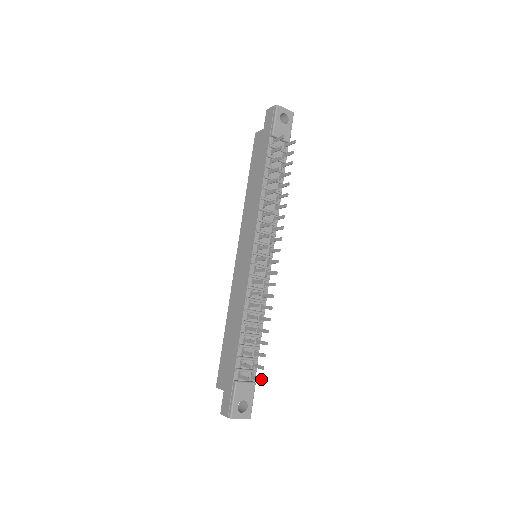
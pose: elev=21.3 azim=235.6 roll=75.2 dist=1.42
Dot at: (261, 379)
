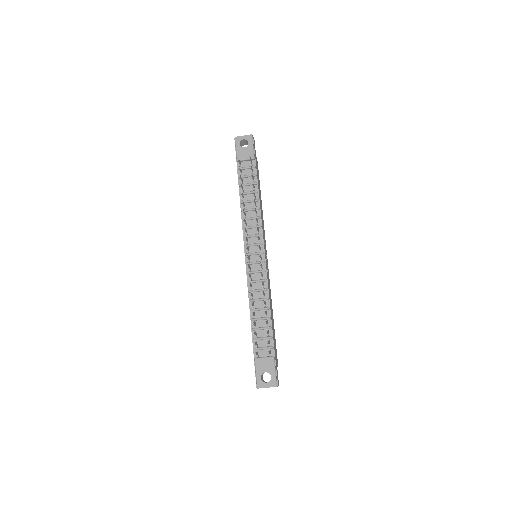
Dot at: (268, 351)
